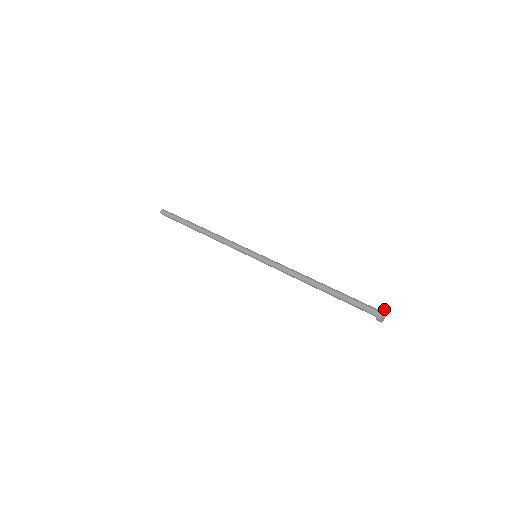
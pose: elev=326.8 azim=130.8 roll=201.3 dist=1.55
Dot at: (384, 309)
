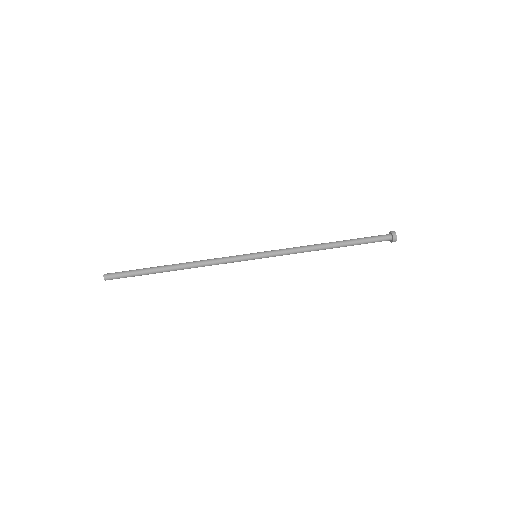
Dot at: (393, 232)
